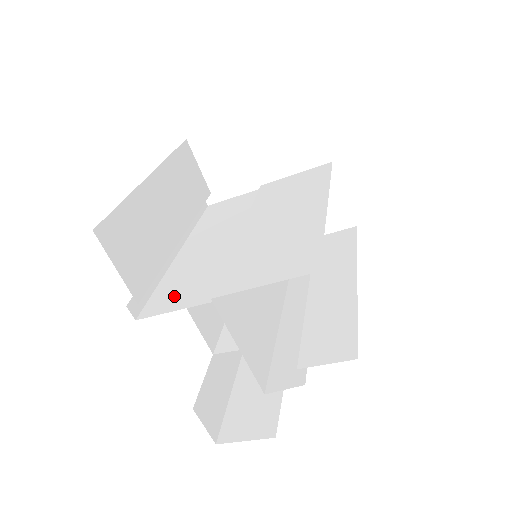
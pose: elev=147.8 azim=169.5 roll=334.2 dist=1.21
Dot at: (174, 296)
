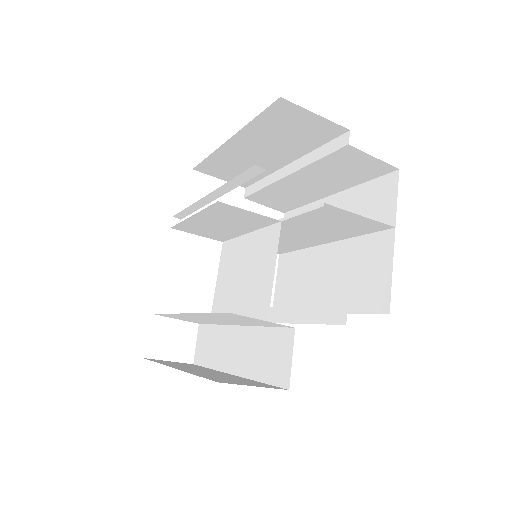
Dot at: occluded
